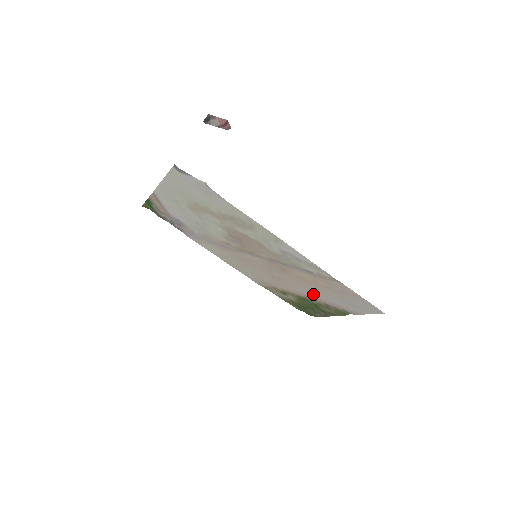
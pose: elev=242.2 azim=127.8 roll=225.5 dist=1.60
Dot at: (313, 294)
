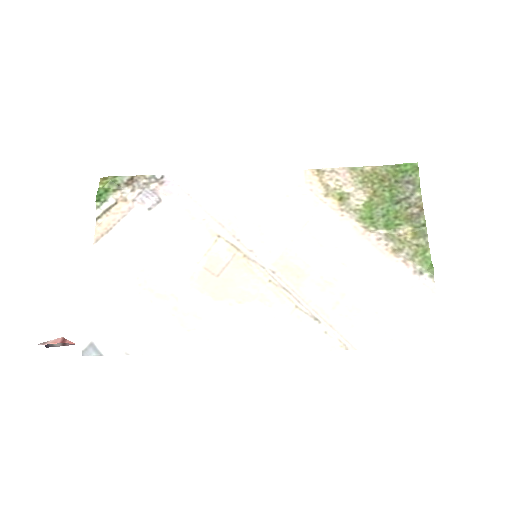
Dot at: (364, 256)
